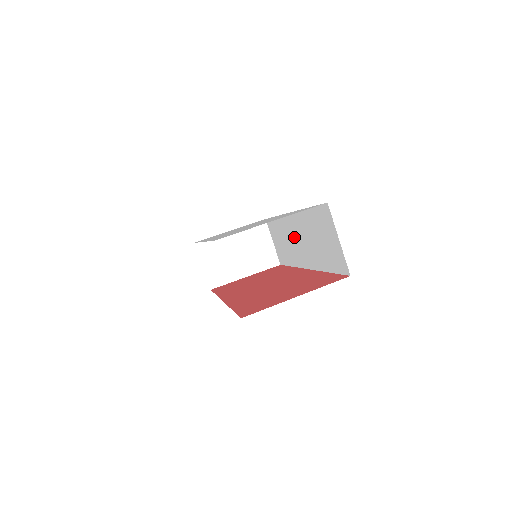
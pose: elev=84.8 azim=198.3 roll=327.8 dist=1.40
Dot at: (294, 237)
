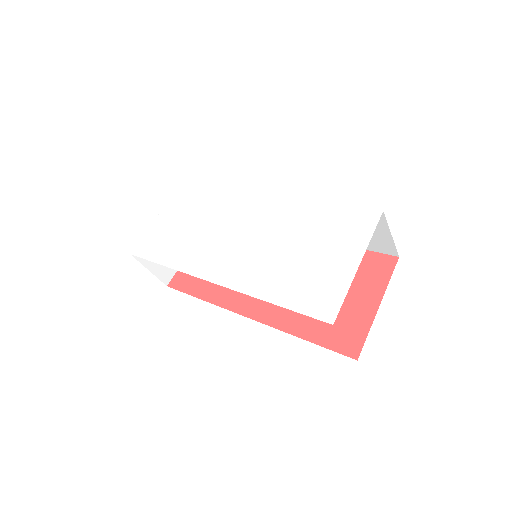
Dot at: occluded
